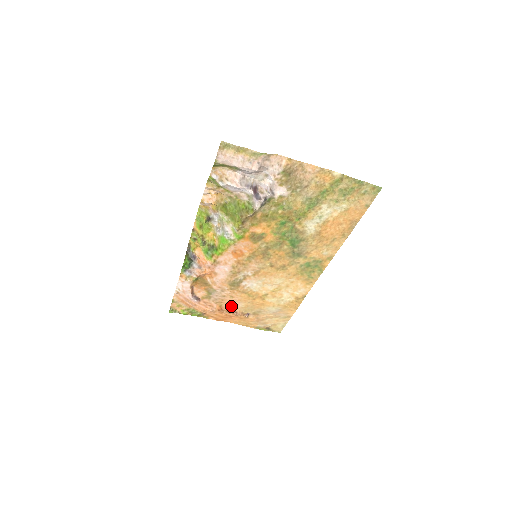
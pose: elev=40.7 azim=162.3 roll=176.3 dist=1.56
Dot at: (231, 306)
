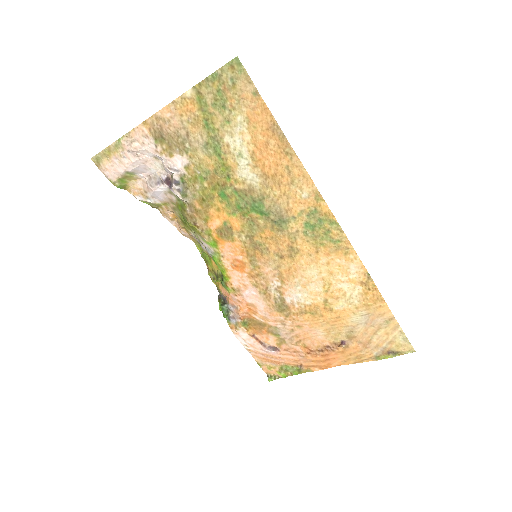
Dot at: (314, 340)
